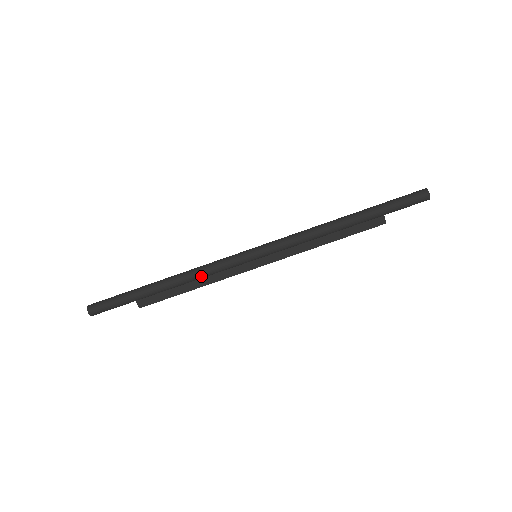
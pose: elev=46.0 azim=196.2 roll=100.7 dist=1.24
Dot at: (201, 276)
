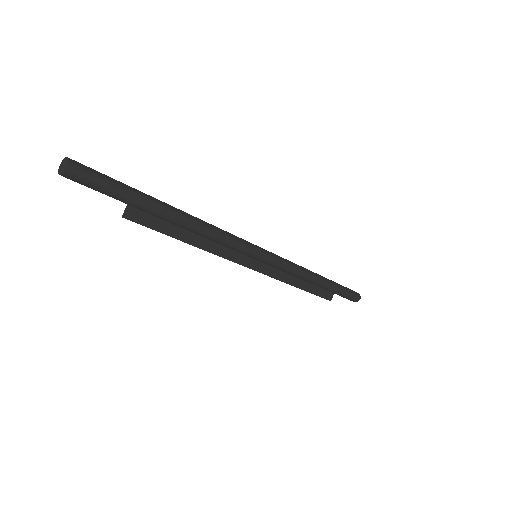
Dot at: (213, 235)
